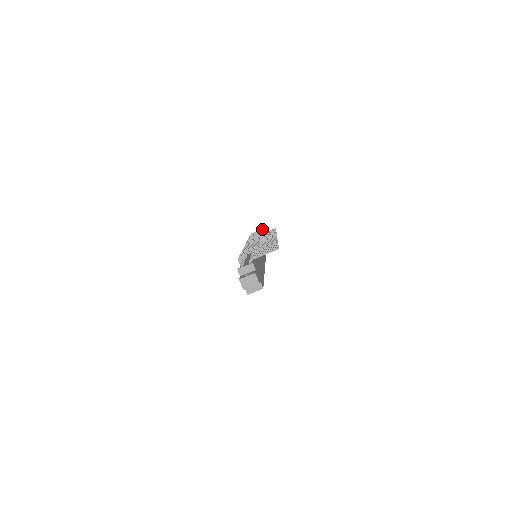
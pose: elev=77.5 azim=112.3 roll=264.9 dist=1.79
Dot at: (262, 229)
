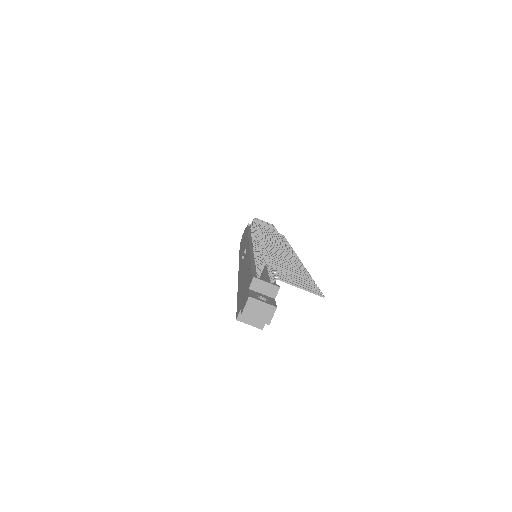
Dot at: occluded
